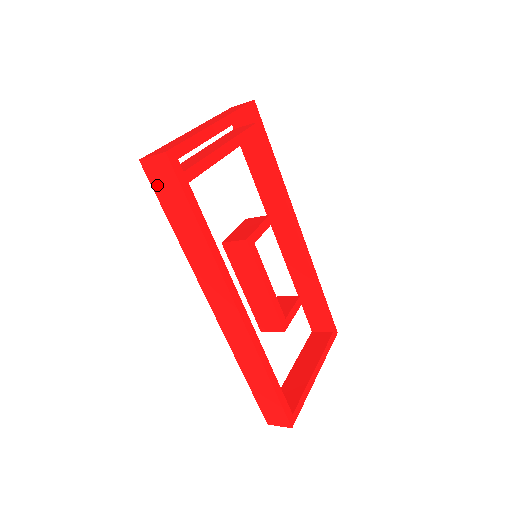
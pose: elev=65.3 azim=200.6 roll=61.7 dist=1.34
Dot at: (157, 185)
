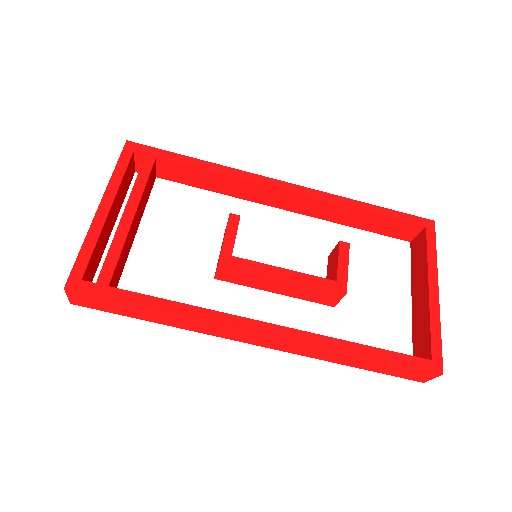
Dot at: (99, 307)
